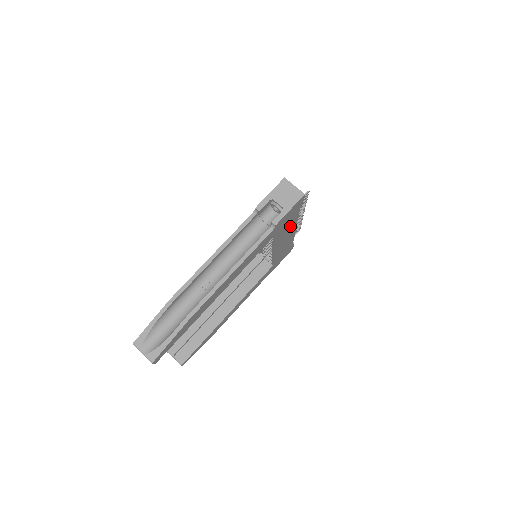
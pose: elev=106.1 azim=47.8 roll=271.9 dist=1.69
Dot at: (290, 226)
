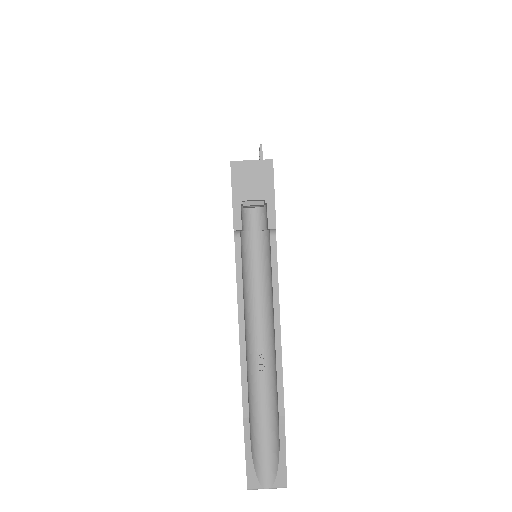
Dot at: occluded
